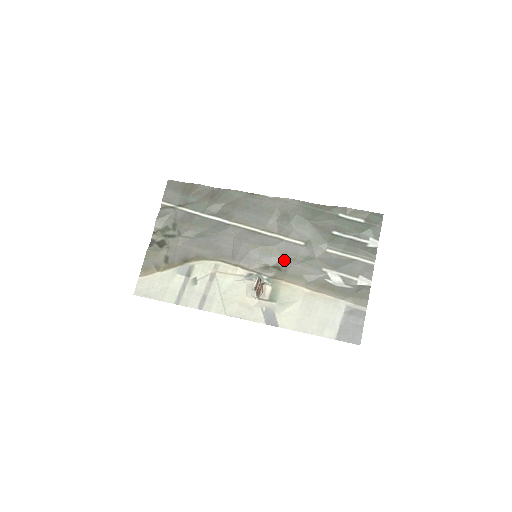
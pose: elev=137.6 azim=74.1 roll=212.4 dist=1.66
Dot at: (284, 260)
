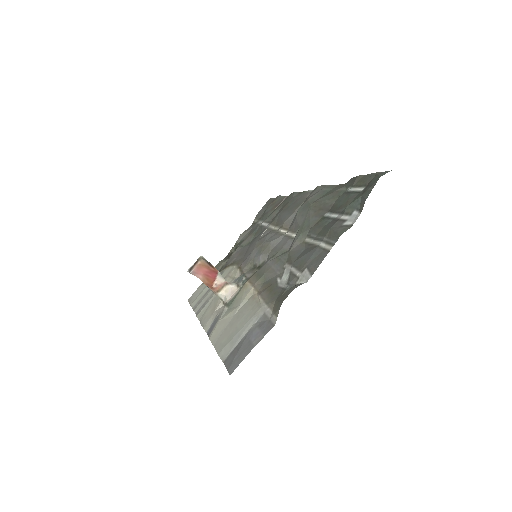
Dot at: (268, 258)
